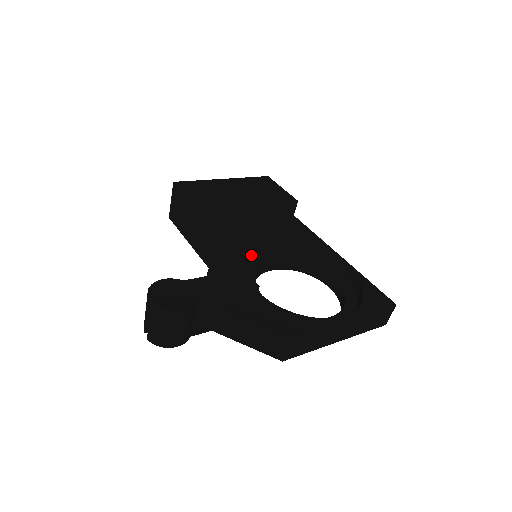
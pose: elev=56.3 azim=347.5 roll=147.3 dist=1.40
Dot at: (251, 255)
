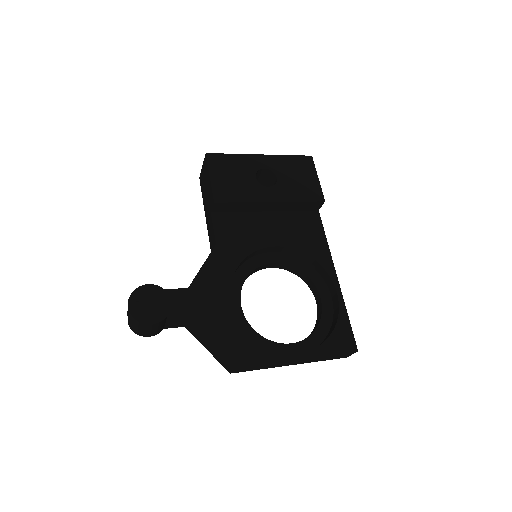
Dot at: (251, 255)
